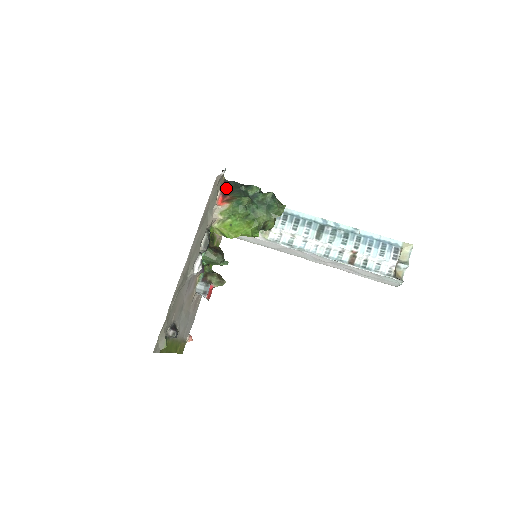
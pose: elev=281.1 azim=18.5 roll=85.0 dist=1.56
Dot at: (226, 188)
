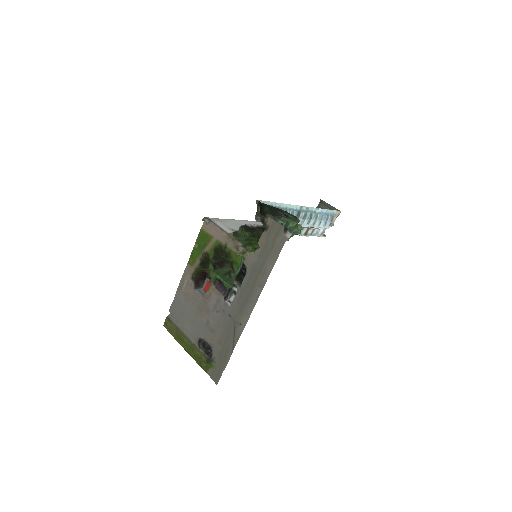
Dot at: (265, 223)
